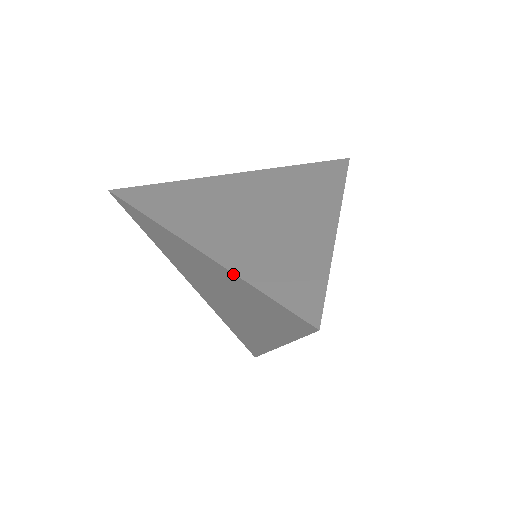
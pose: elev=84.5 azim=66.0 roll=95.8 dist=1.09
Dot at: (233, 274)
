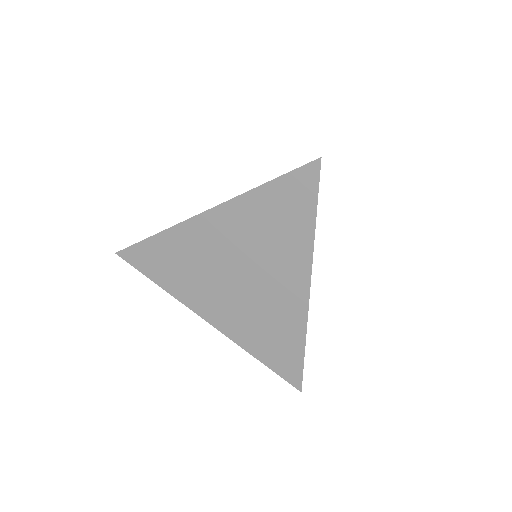
Dot at: (241, 346)
